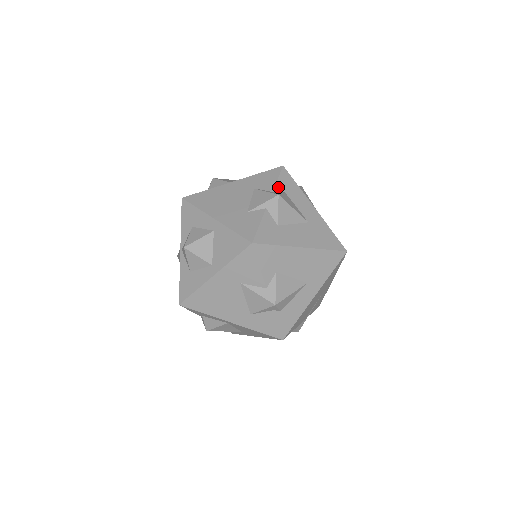
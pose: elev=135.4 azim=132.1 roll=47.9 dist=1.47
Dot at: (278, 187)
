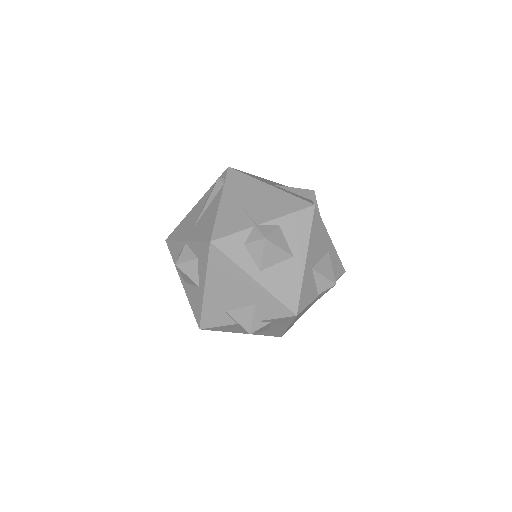
Dot at: (269, 321)
